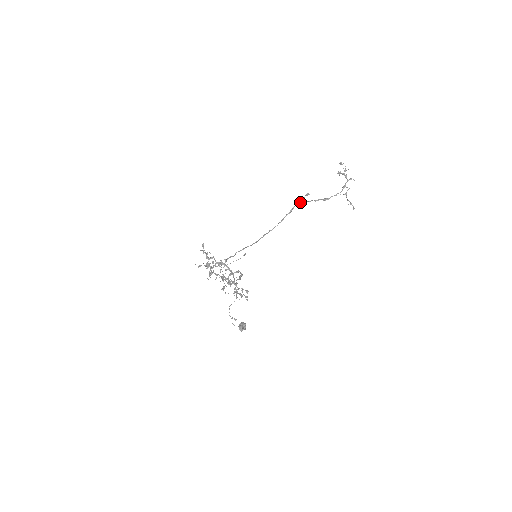
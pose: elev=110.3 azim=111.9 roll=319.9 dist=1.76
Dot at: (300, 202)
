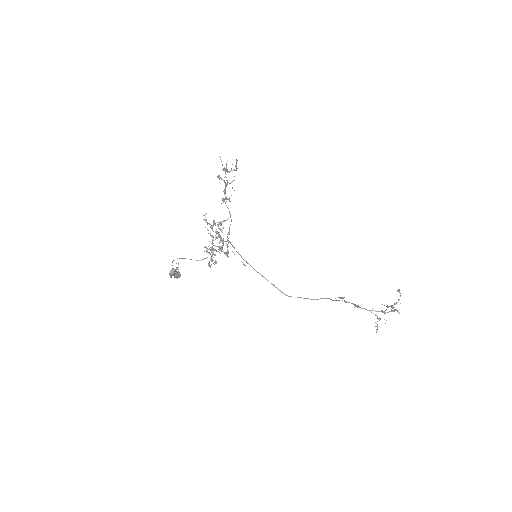
Dot at: (329, 298)
